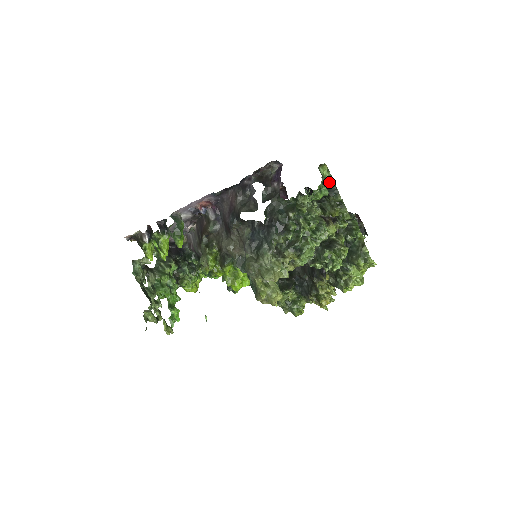
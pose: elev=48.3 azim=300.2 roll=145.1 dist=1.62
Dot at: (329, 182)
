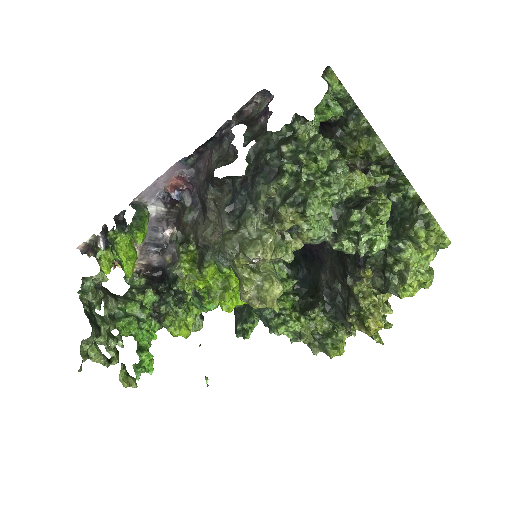
Dot at: (344, 100)
